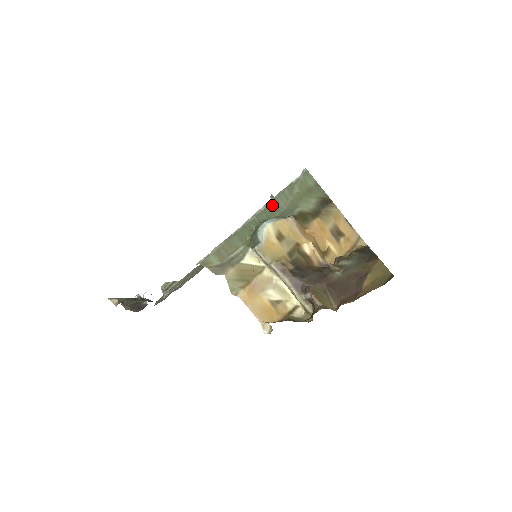
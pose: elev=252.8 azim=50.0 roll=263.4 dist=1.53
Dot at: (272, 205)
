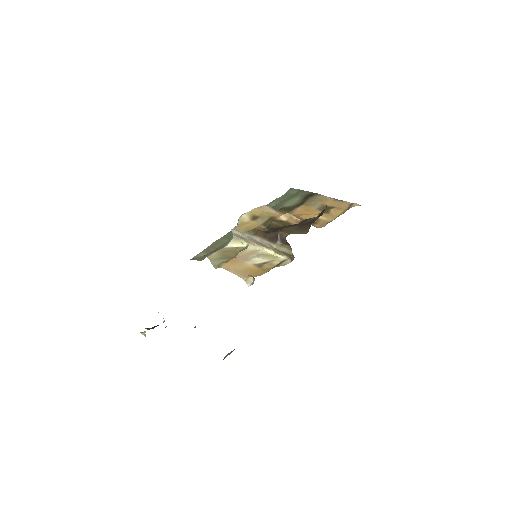
Dot at: occluded
